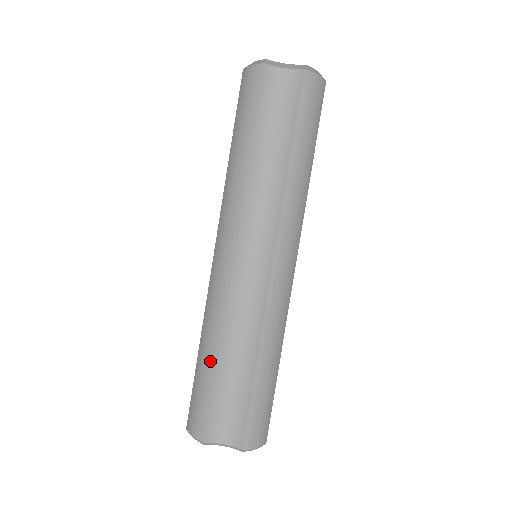
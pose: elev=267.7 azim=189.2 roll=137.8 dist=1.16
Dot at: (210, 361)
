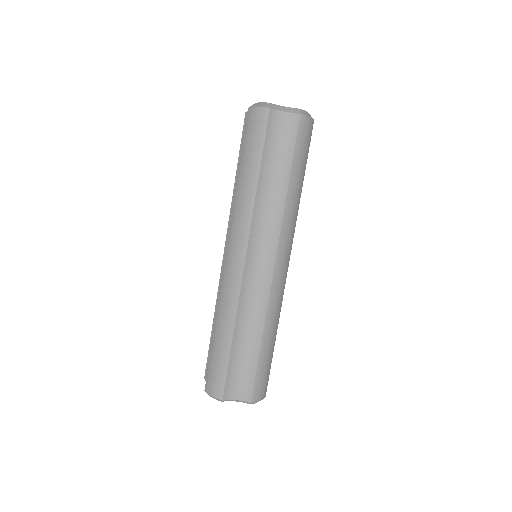
Dot at: (226, 340)
